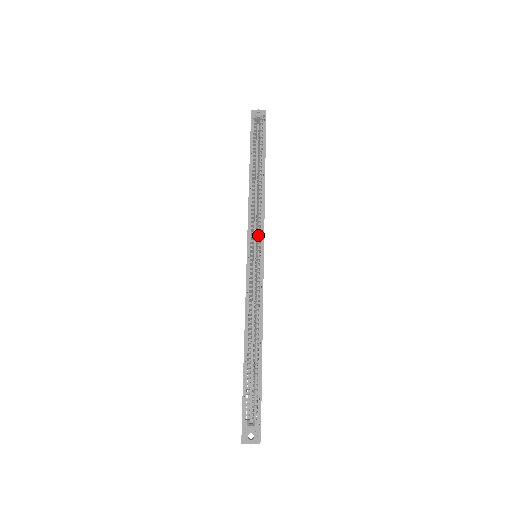
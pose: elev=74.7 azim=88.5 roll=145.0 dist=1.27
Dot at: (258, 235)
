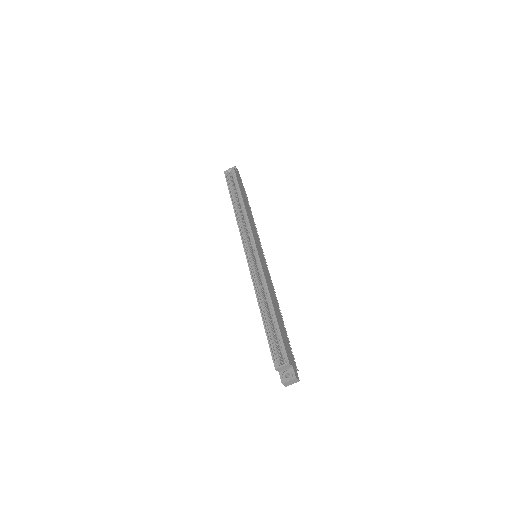
Dot at: (250, 240)
